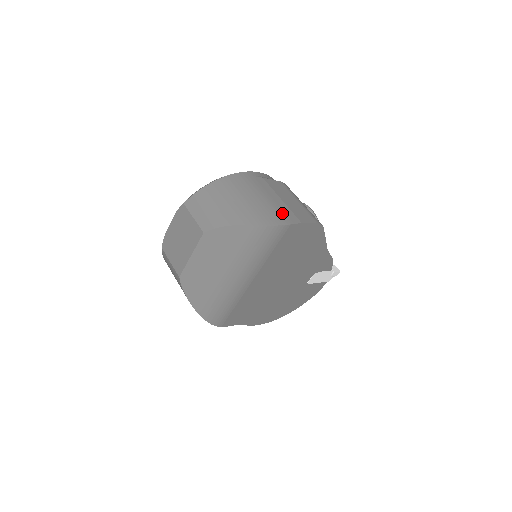
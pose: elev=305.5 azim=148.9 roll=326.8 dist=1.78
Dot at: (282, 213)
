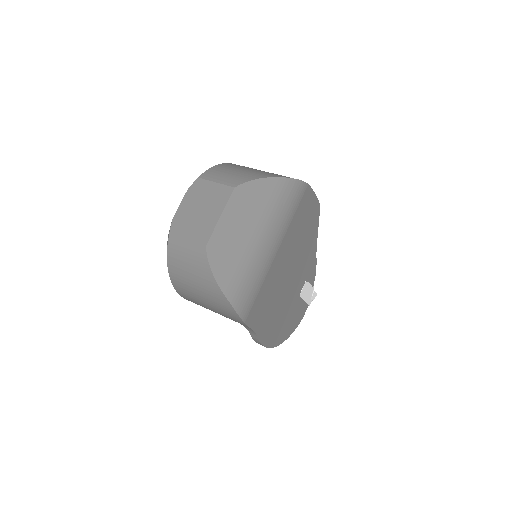
Dot at: occluded
